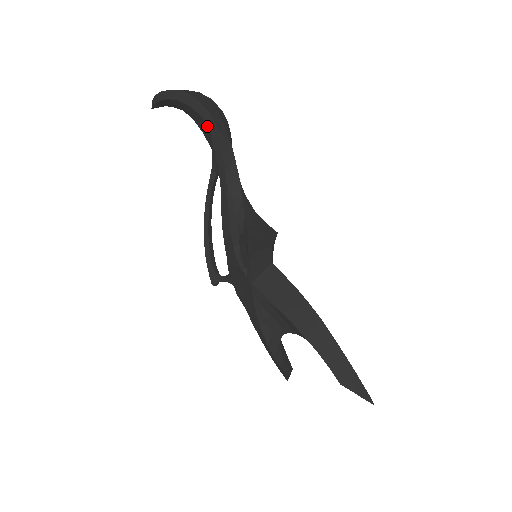
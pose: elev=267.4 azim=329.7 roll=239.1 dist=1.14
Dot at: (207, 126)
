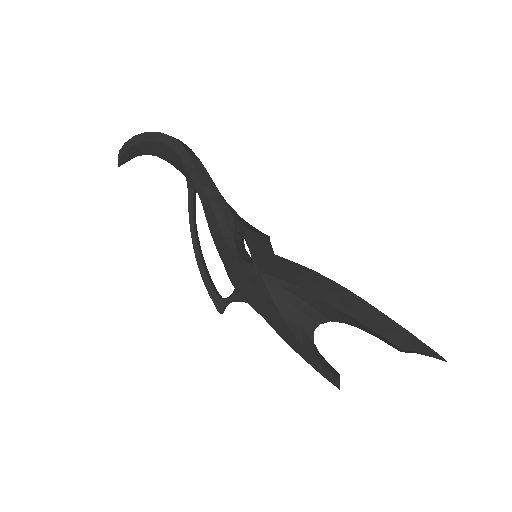
Dot at: (174, 150)
